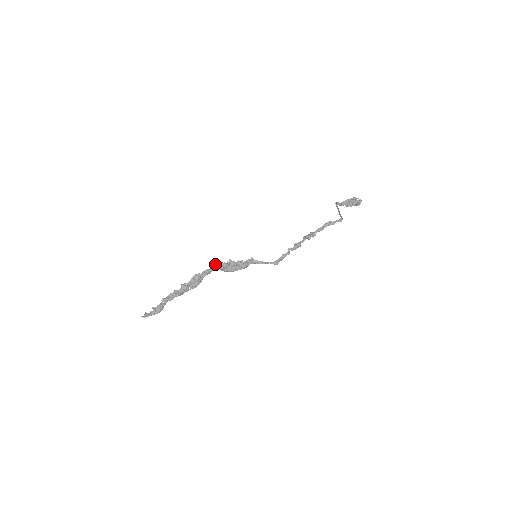
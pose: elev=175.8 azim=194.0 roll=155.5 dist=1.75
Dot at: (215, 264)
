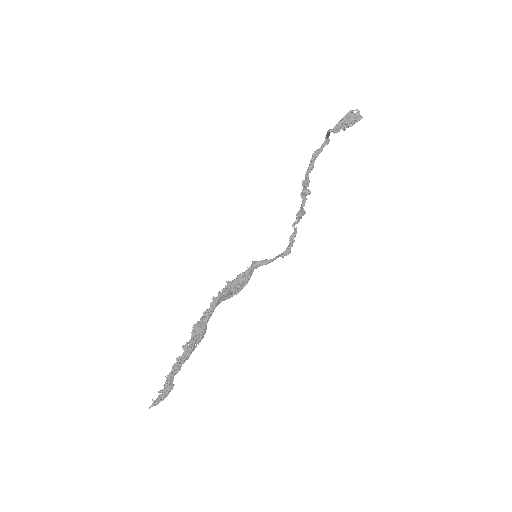
Dot at: (213, 300)
